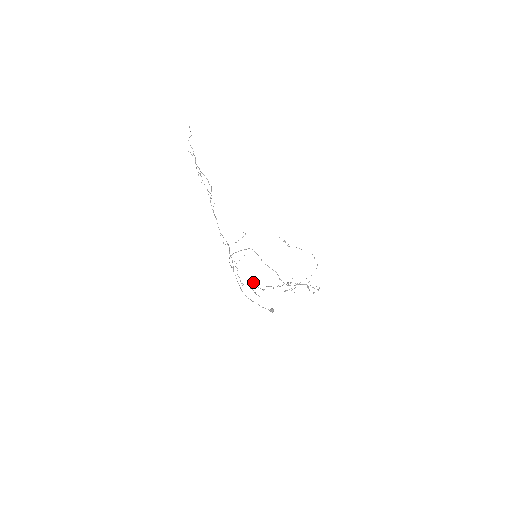
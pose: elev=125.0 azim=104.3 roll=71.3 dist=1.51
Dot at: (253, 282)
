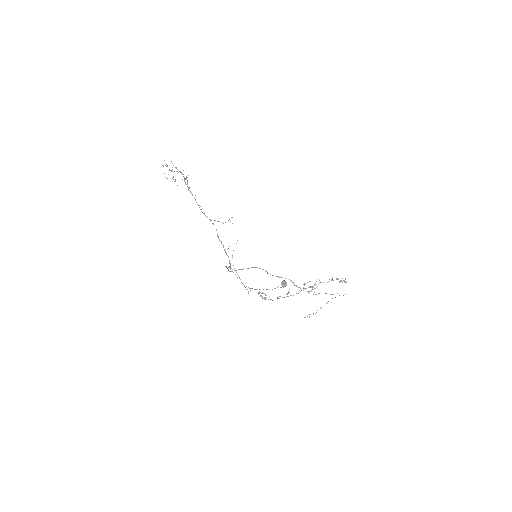
Dot at: (263, 293)
